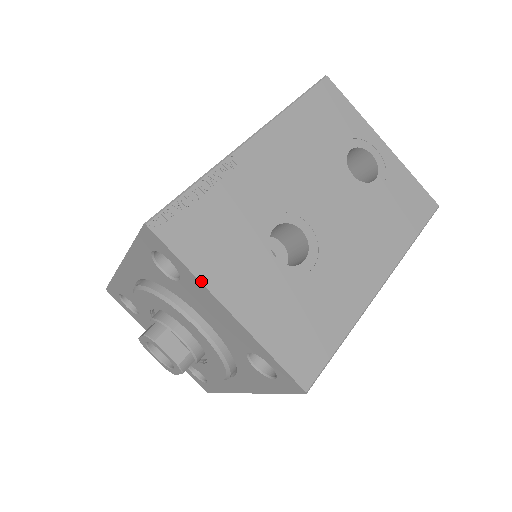
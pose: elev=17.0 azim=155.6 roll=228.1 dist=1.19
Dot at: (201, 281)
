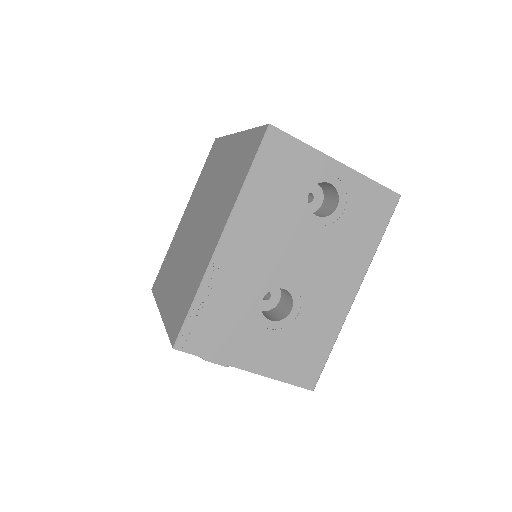
Dot at: (224, 363)
